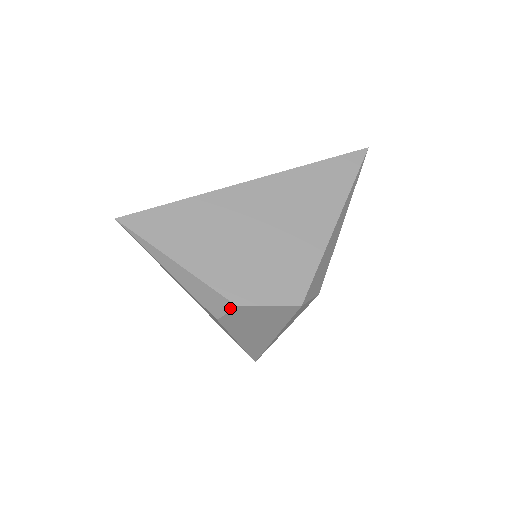
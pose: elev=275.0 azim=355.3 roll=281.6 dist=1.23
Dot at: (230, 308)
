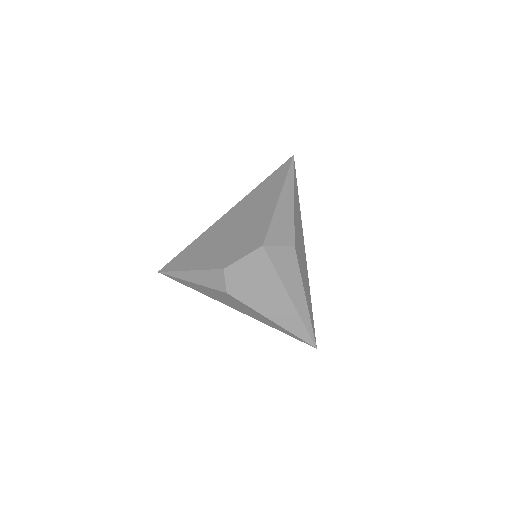
Dot at: (223, 275)
